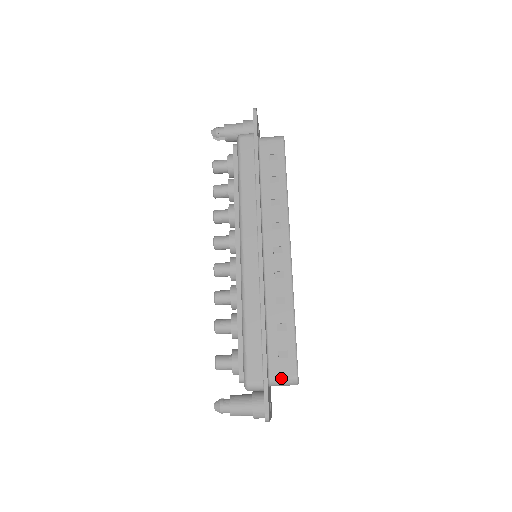
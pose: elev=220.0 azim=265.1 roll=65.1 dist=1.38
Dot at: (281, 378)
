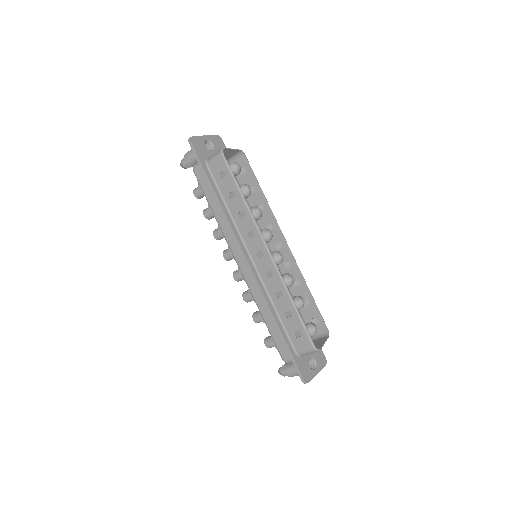
Dot at: (304, 351)
